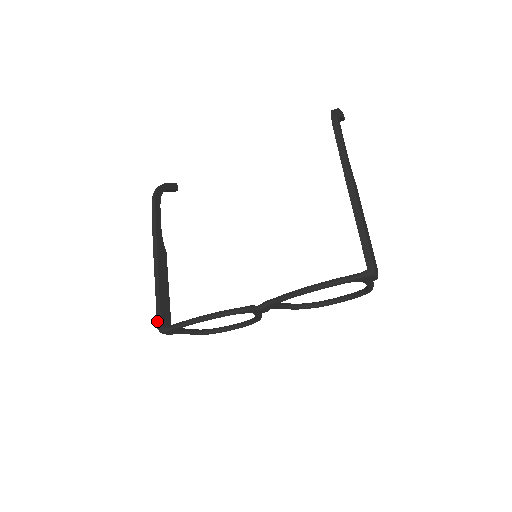
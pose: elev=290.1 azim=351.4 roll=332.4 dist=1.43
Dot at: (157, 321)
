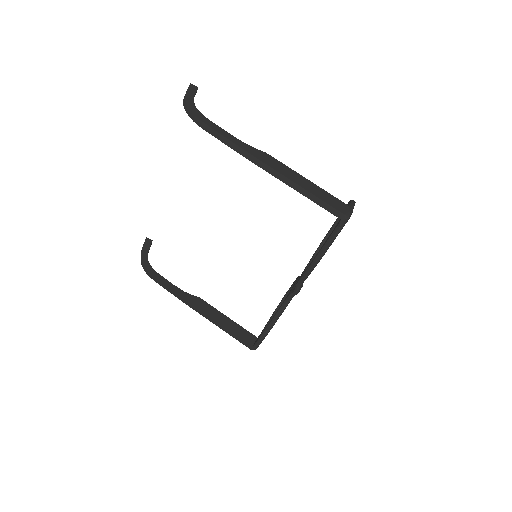
Dot at: occluded
